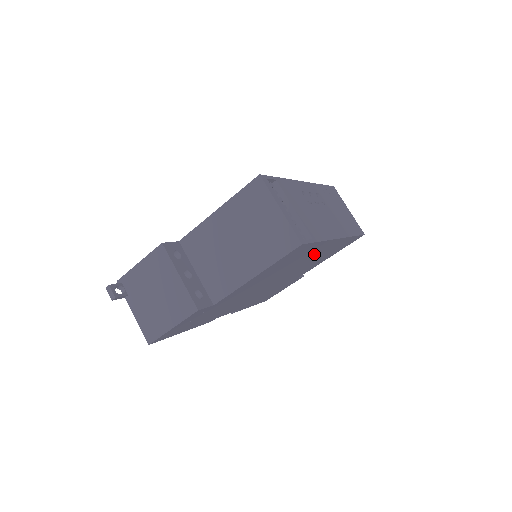
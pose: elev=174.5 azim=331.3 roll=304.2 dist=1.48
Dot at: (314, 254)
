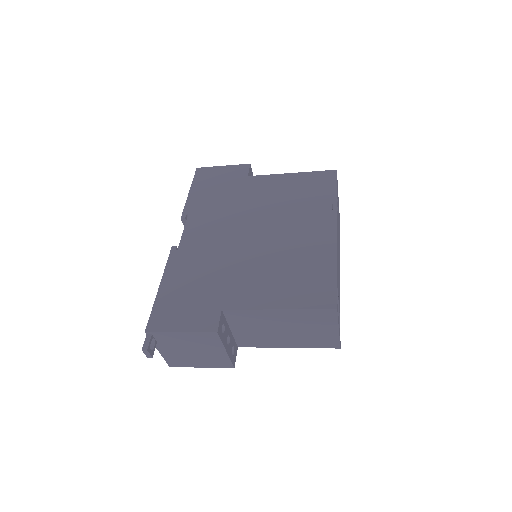
Dot at: occluded
